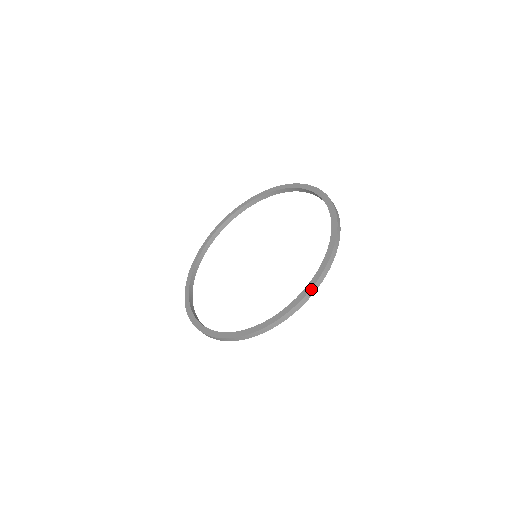
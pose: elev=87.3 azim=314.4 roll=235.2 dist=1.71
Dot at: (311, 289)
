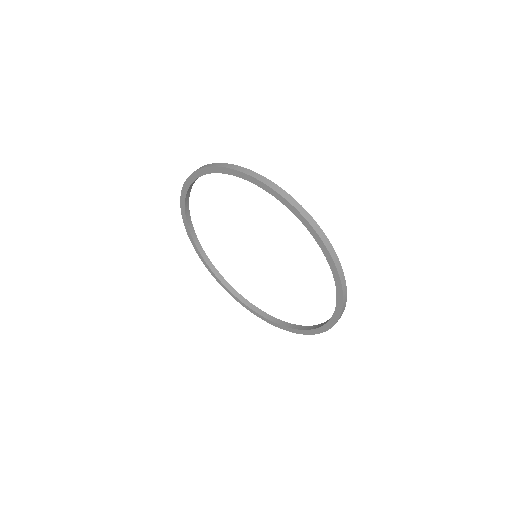
Dot at: (342, 308)
